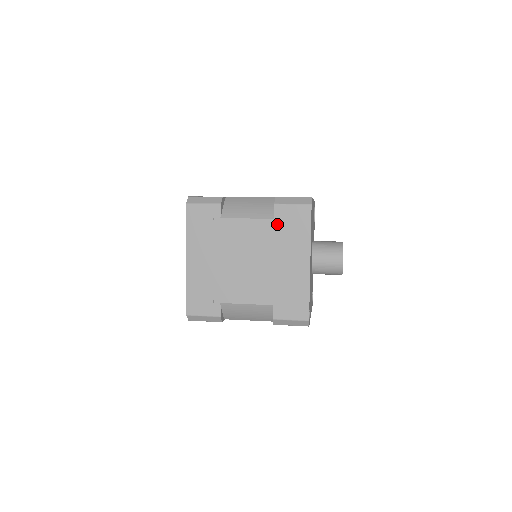
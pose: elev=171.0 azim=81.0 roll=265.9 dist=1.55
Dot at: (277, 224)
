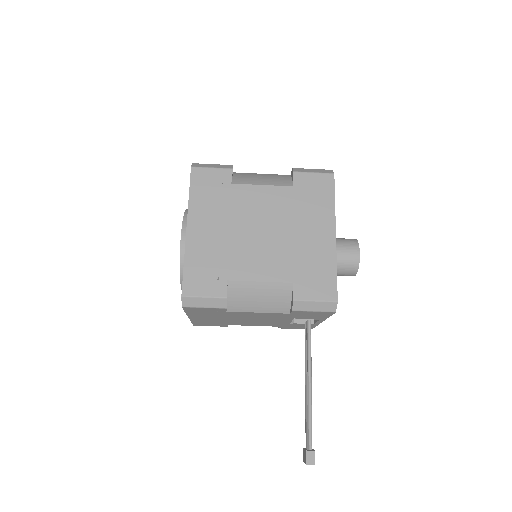
Dot at: occluded
